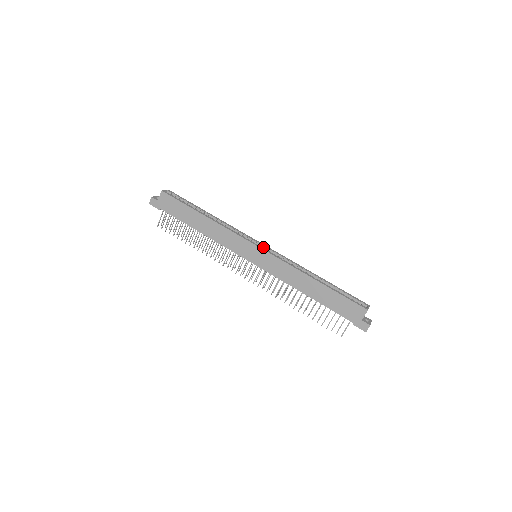
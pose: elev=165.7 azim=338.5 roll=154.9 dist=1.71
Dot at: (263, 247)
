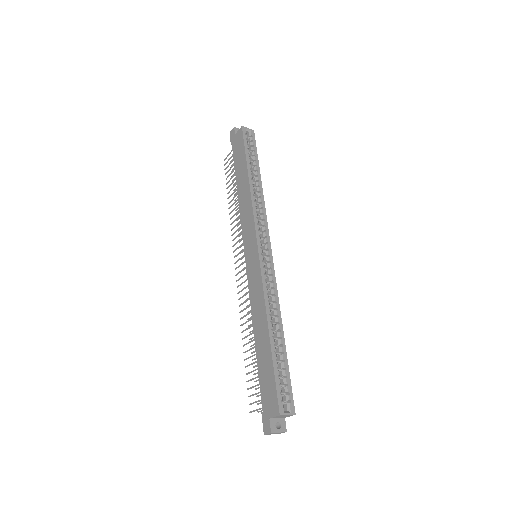
Dot at: (266, 252)
